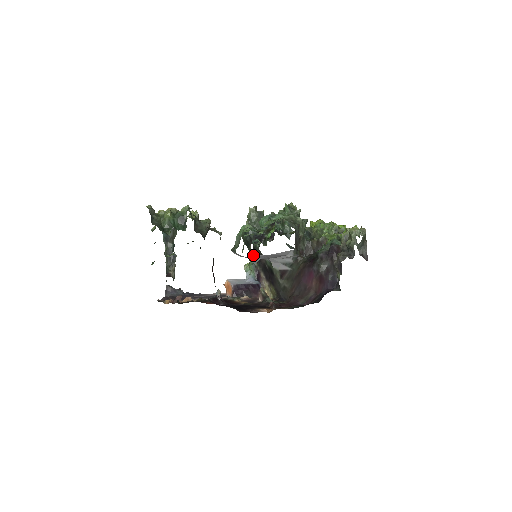
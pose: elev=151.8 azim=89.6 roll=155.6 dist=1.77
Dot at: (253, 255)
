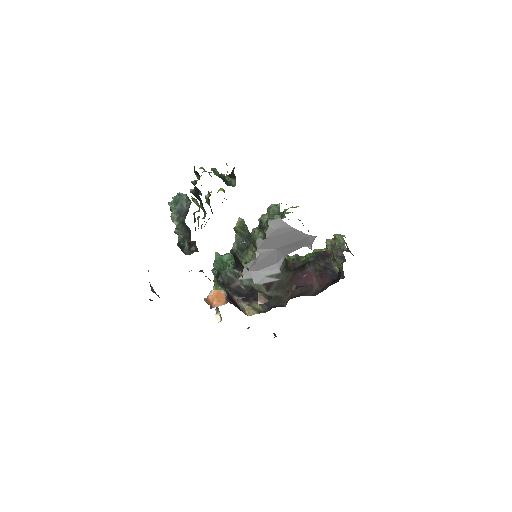
Dot at: (257, 251)
